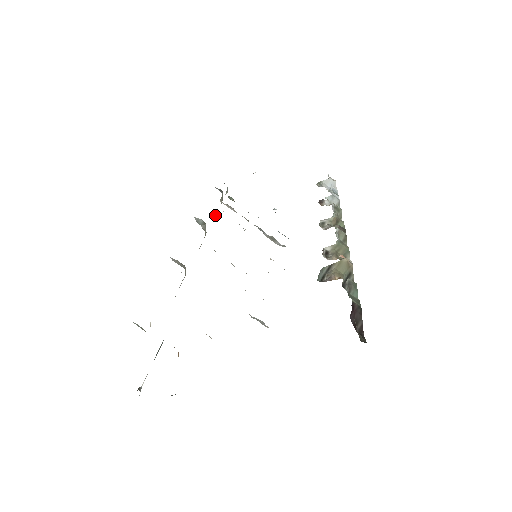
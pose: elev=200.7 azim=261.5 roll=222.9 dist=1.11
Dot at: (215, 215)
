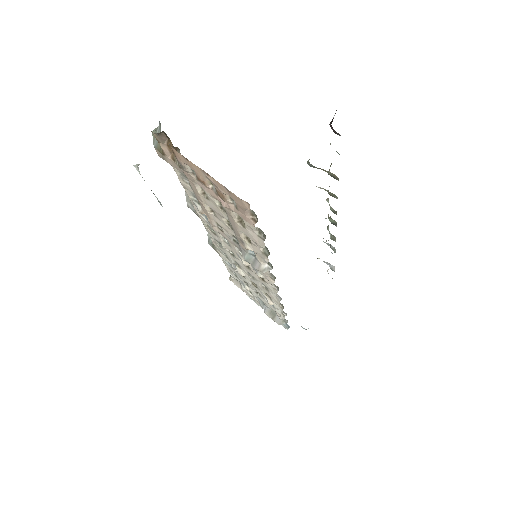
Dot at: occluded
